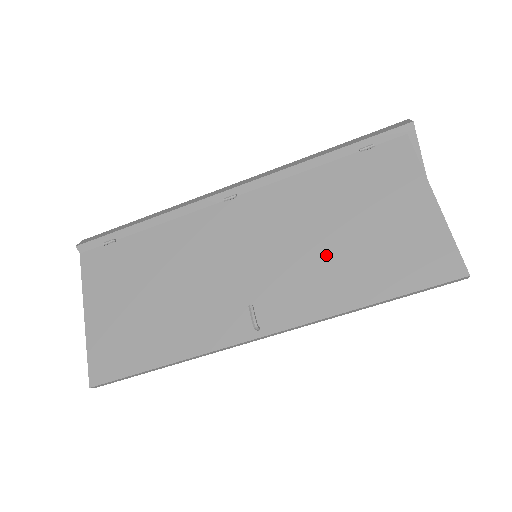
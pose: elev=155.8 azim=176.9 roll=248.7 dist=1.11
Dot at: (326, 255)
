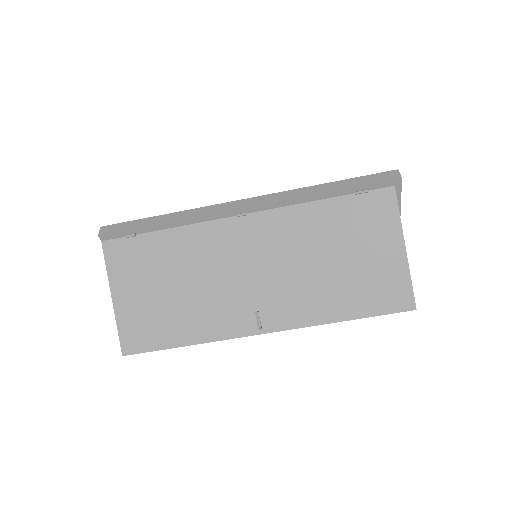
Dot at: (318, 278)
